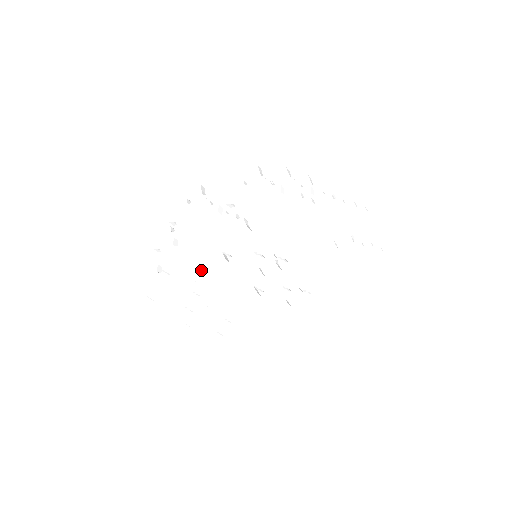
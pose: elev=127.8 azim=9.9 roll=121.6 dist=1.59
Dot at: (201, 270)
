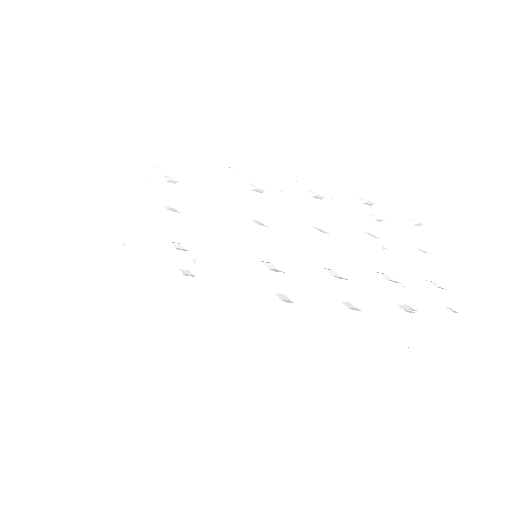
Dot at: occluded
